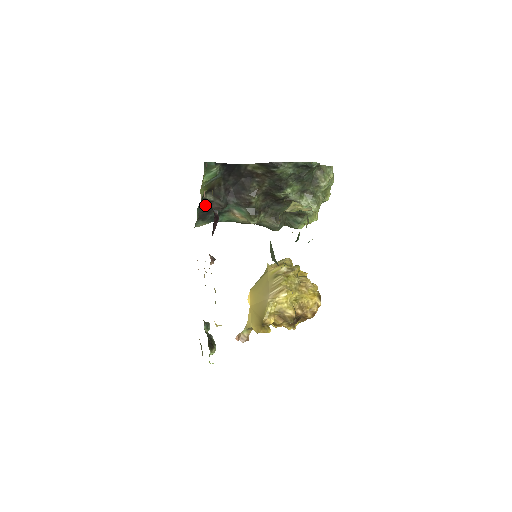
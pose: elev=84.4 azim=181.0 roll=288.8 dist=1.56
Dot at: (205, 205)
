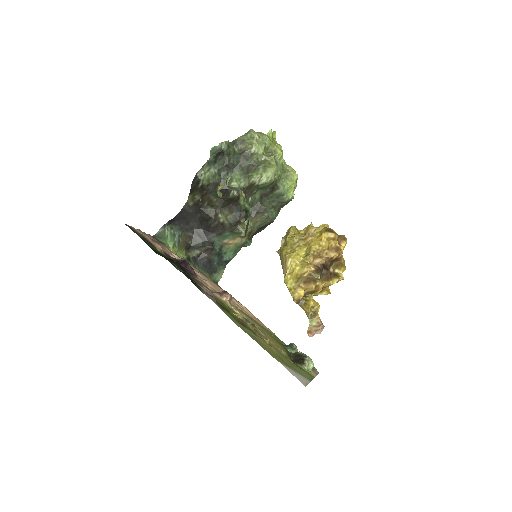
Dot at: (200, 261)
